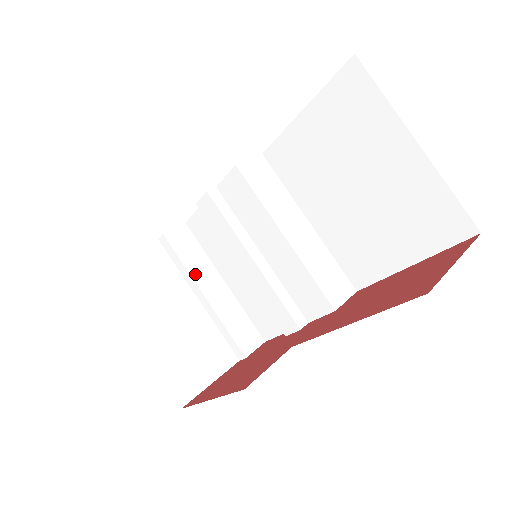
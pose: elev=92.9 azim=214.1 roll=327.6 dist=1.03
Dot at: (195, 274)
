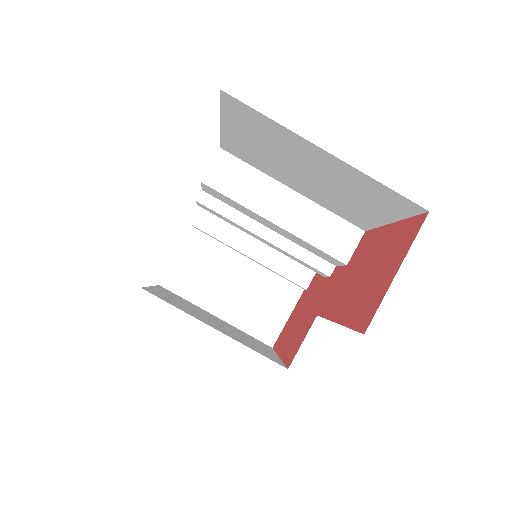
Dot at: (234, 244)
